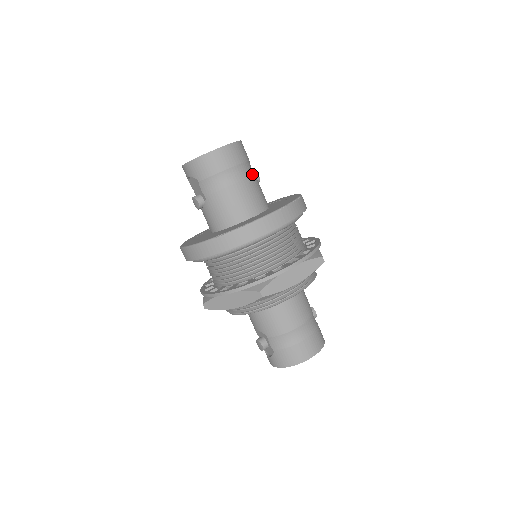
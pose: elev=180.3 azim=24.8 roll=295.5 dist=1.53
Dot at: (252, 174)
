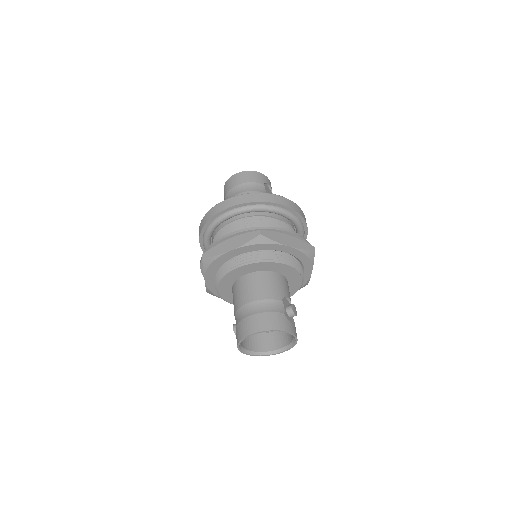
Dot at: (255, 190)
